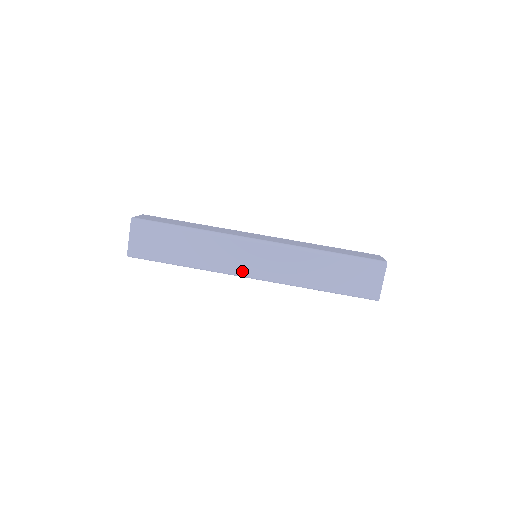
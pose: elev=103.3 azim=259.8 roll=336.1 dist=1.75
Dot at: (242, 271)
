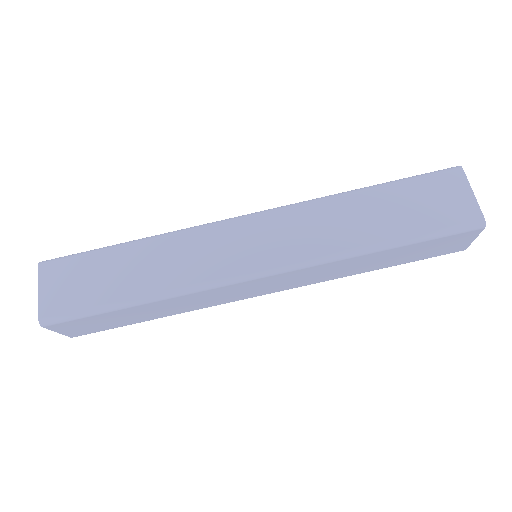
Dot at: (248, 297)
